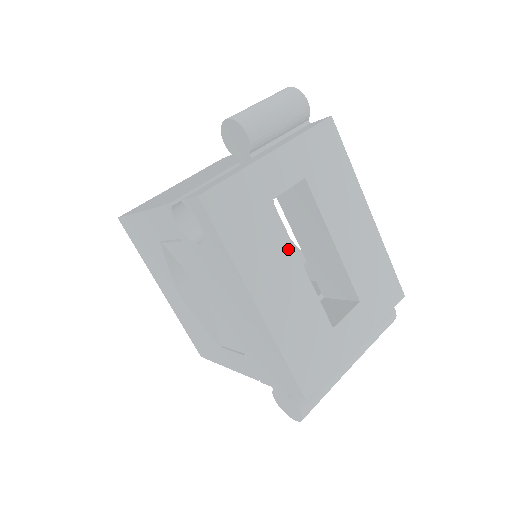
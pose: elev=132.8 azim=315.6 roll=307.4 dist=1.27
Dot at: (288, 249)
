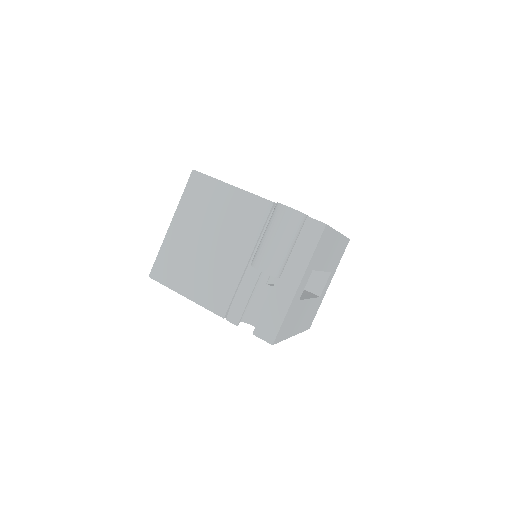
Dot at: (305, 303)
